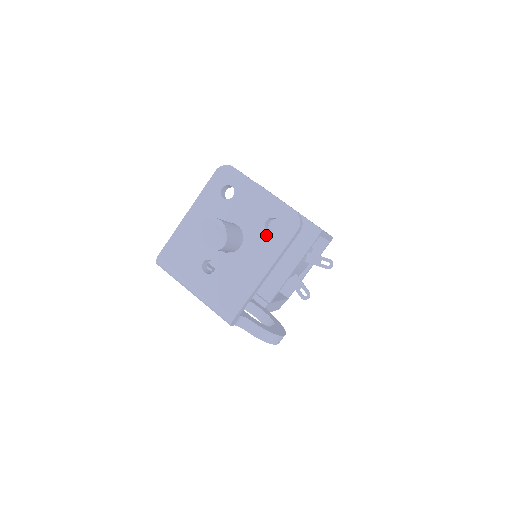
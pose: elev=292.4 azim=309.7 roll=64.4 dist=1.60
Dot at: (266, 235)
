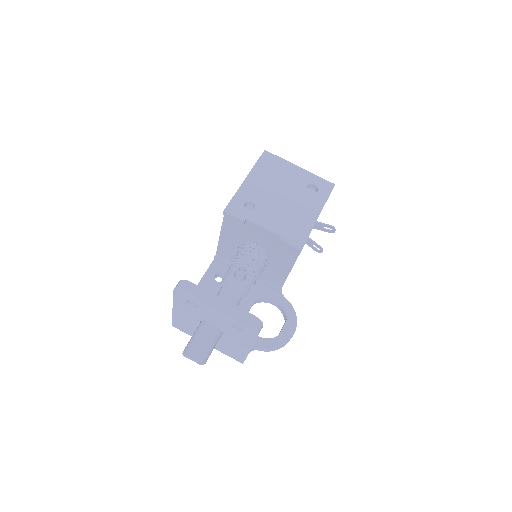
Dot at: (237, 332)
